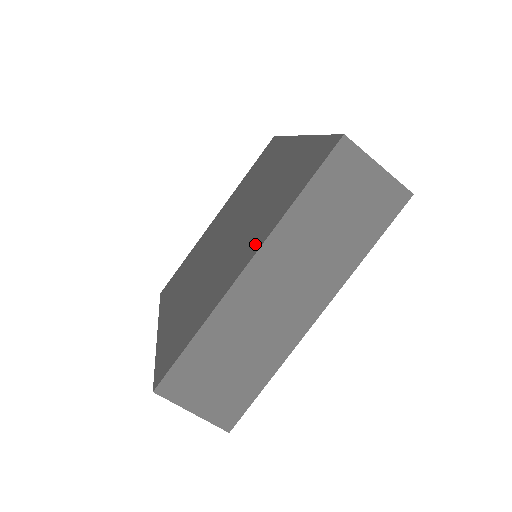
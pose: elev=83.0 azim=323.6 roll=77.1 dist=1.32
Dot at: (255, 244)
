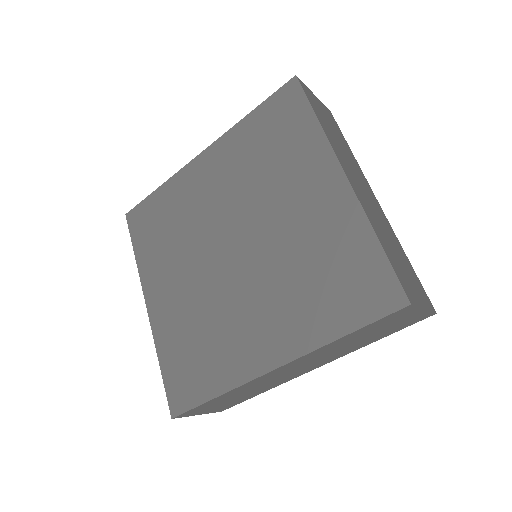
Dot at: (285, 344)
